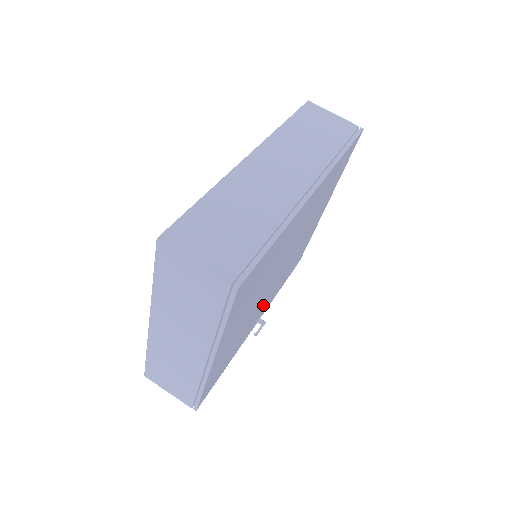
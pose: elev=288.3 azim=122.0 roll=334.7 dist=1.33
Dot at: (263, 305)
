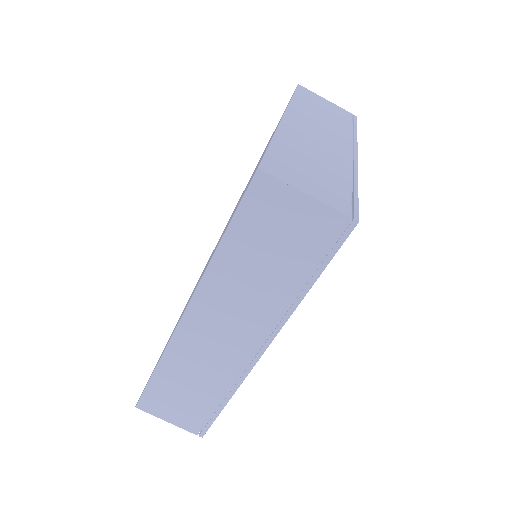
Dot at: occluded
